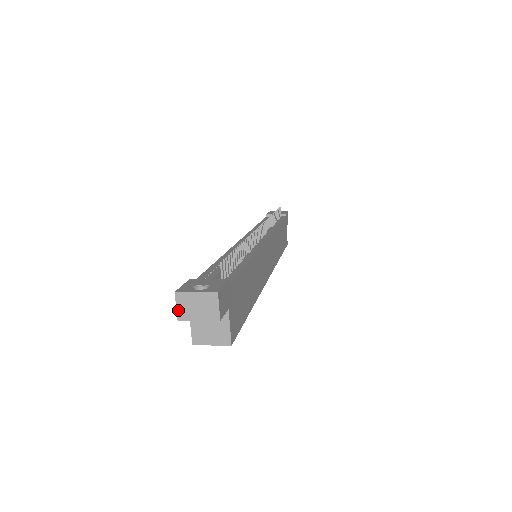
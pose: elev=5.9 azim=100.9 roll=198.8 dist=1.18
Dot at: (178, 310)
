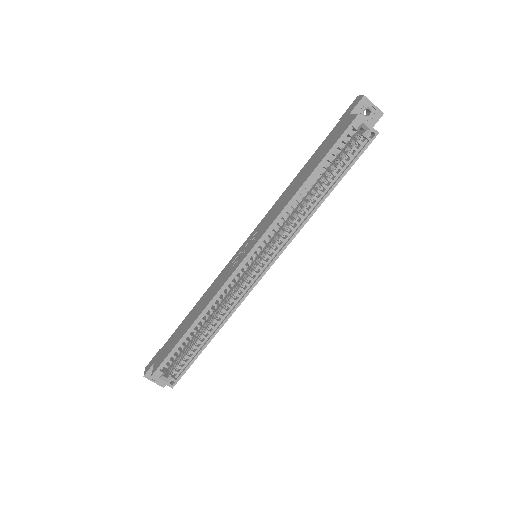
Dot at: (363, 96)
